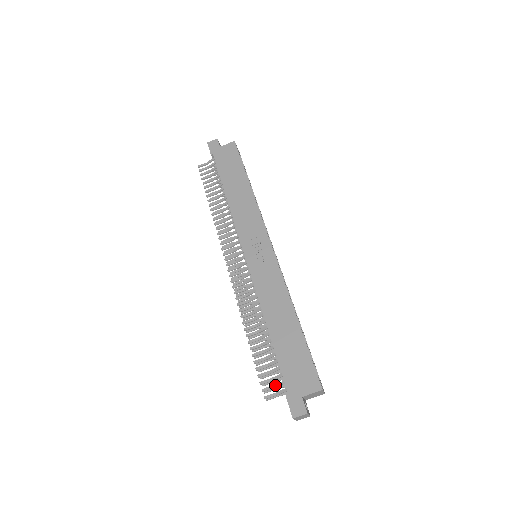
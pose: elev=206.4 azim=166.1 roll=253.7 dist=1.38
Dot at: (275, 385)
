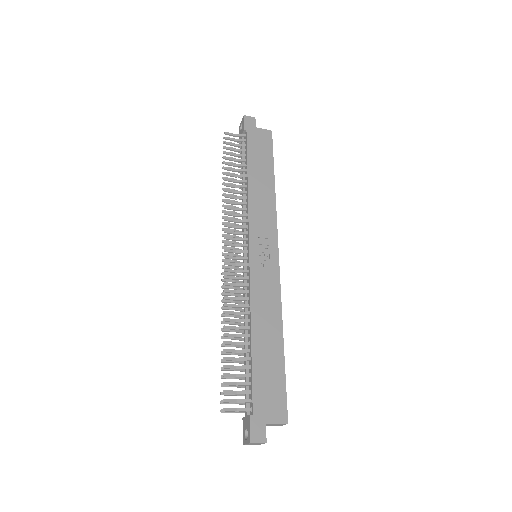
Dot at: (239, 400)
